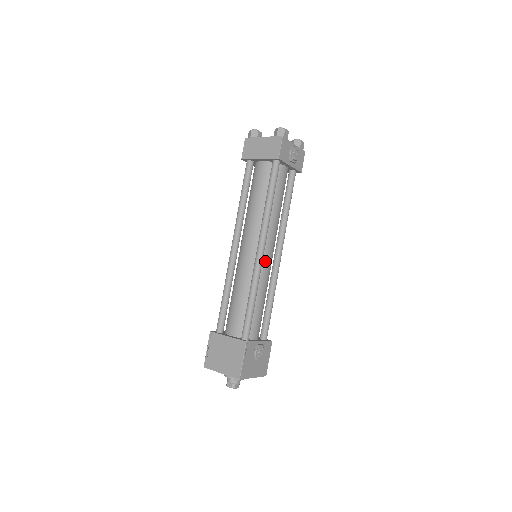
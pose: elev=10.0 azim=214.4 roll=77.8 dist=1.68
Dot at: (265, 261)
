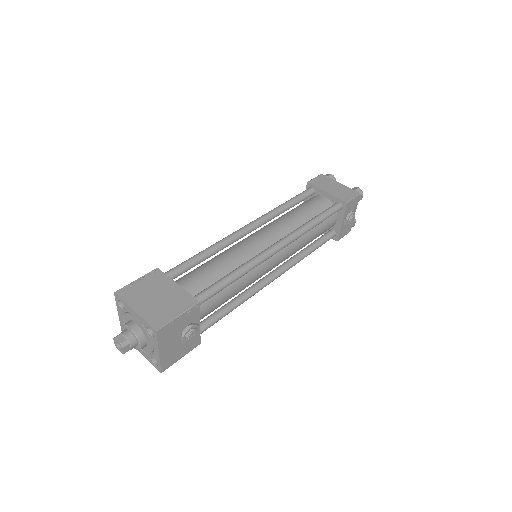
Dot at: (267, 263)
